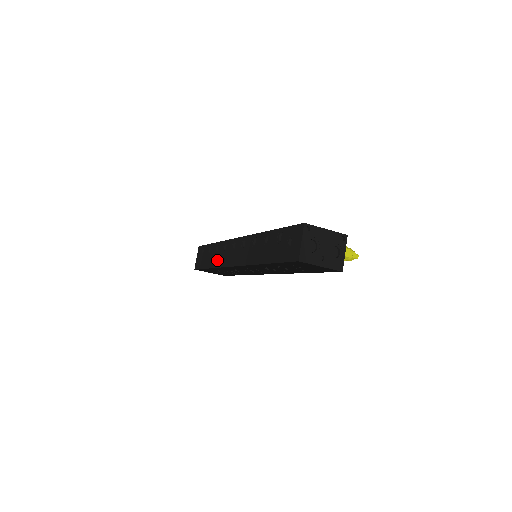
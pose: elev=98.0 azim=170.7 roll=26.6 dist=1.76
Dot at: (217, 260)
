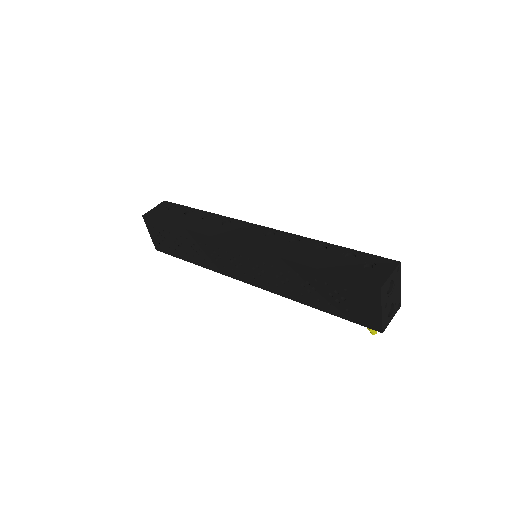
Dot at: (202, 226)
